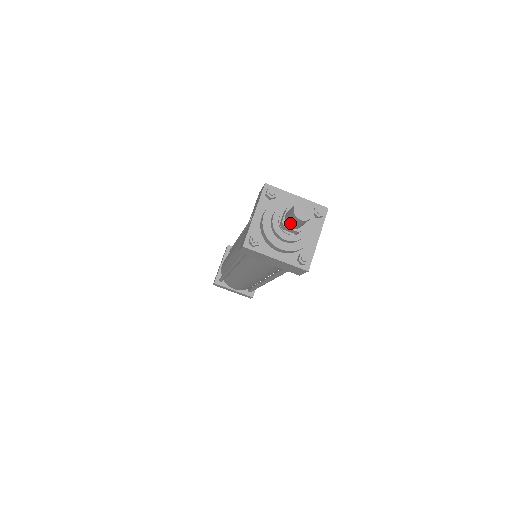
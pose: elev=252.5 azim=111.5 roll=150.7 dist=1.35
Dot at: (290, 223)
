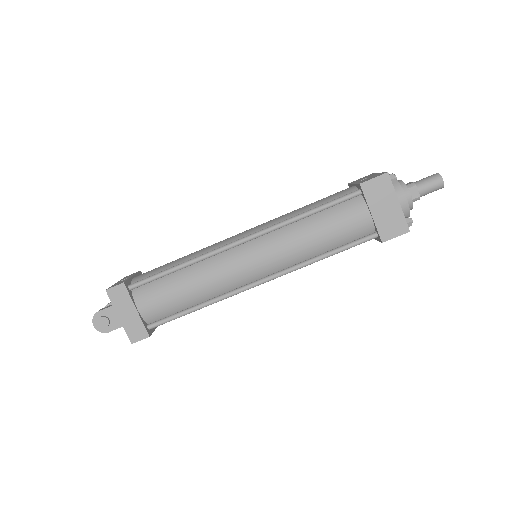
Dot at: (424, 184)
